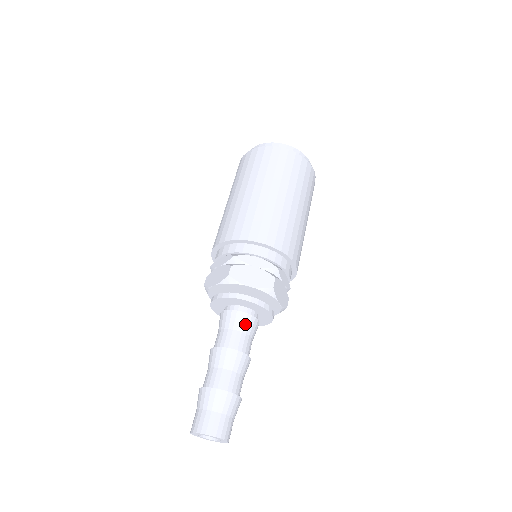
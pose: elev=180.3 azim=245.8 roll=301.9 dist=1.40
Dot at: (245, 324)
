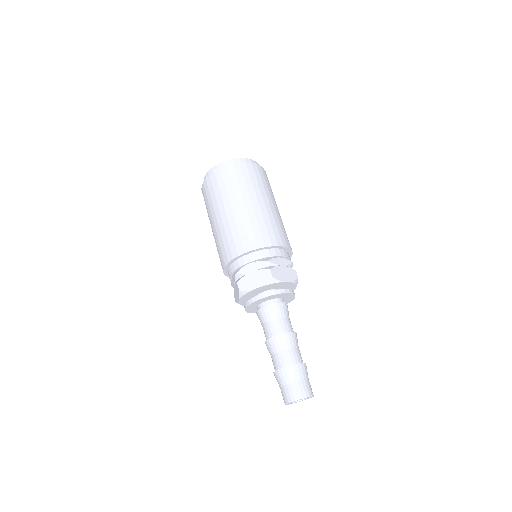
Dot at: (286, 311)
